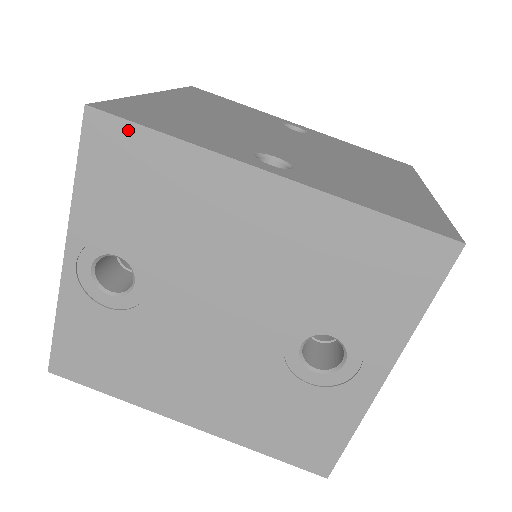
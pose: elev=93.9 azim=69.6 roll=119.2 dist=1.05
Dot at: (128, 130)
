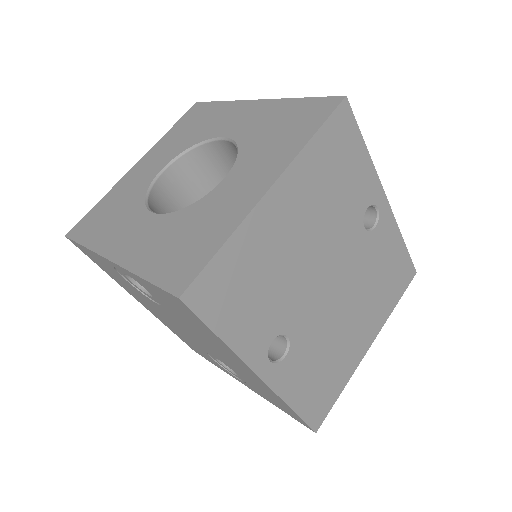
Dot at: (198, 319)
